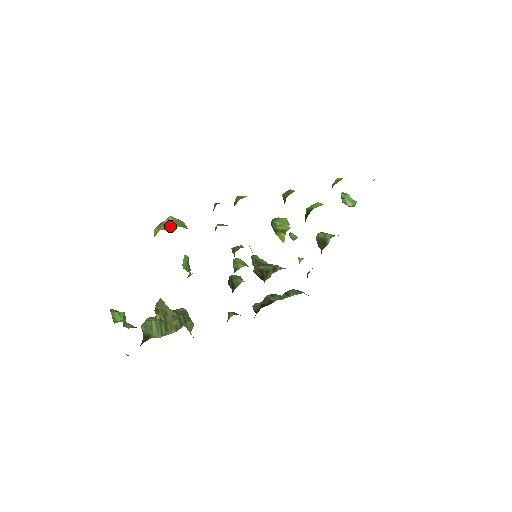
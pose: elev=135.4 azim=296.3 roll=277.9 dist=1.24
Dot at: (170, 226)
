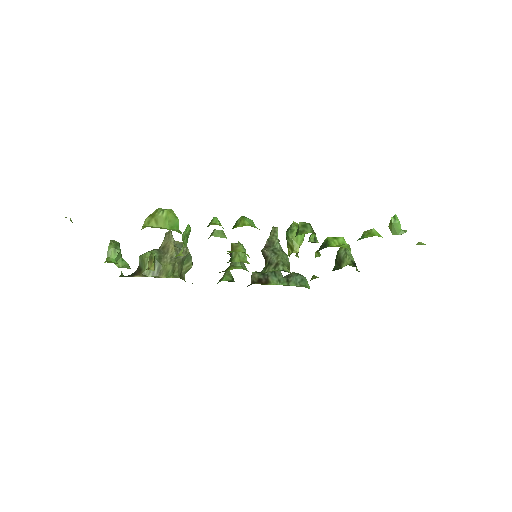
Dot at: (161, 223)
